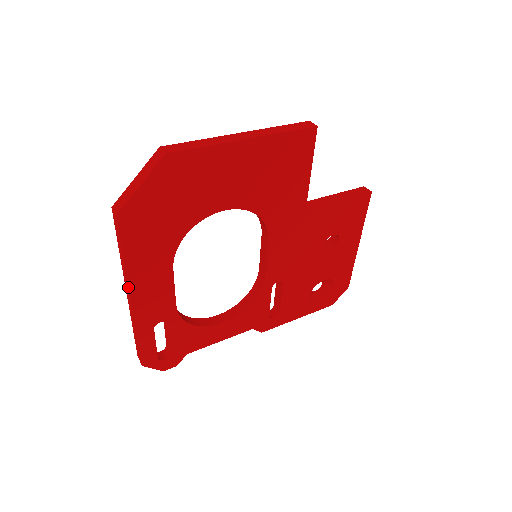
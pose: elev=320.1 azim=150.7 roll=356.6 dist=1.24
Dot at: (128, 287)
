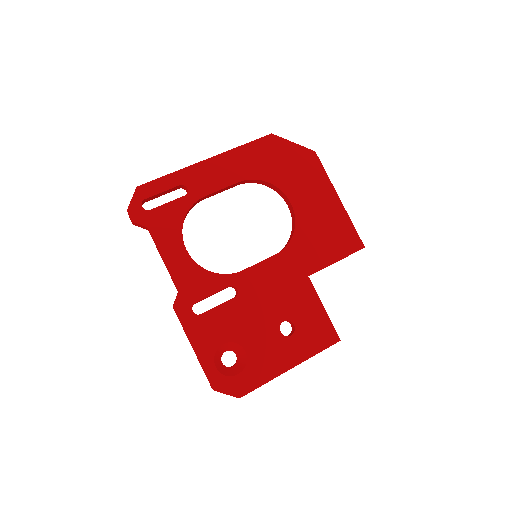
Dot at: (220, 154)
